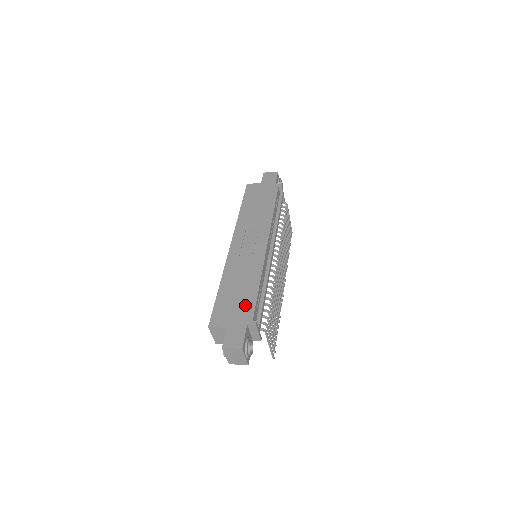
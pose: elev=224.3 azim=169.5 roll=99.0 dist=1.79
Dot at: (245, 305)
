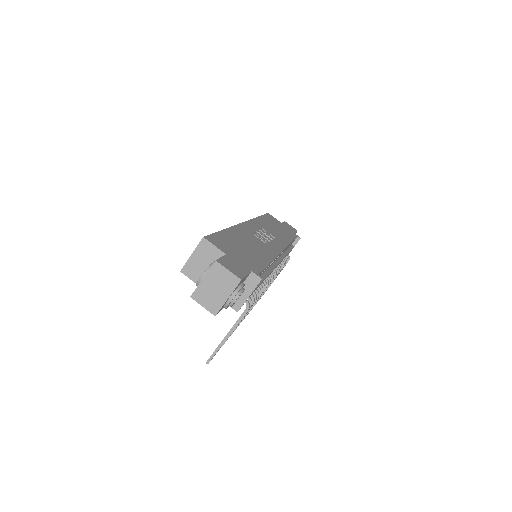
Dot at: (252, 259)
